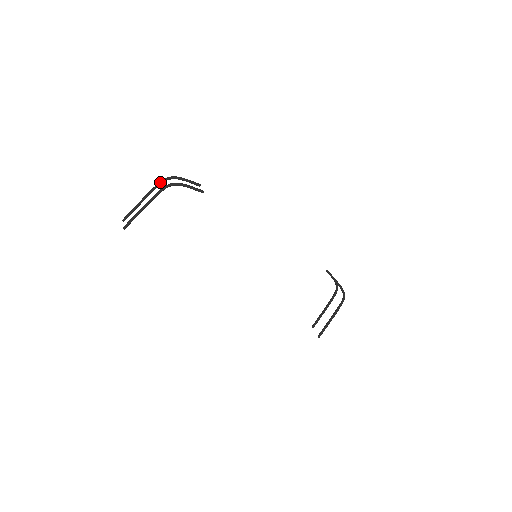
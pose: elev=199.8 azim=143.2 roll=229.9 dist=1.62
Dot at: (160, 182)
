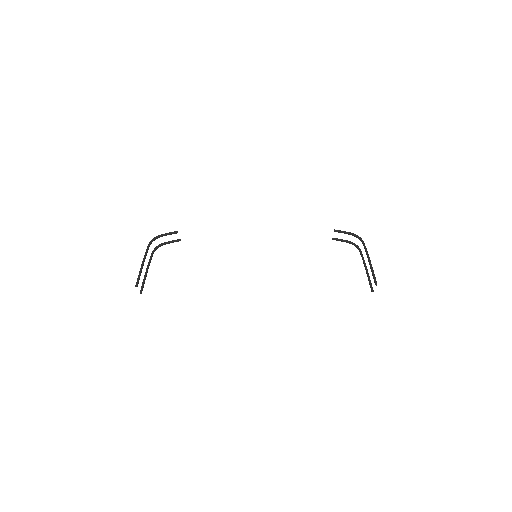
Dot at: (151, 253)
